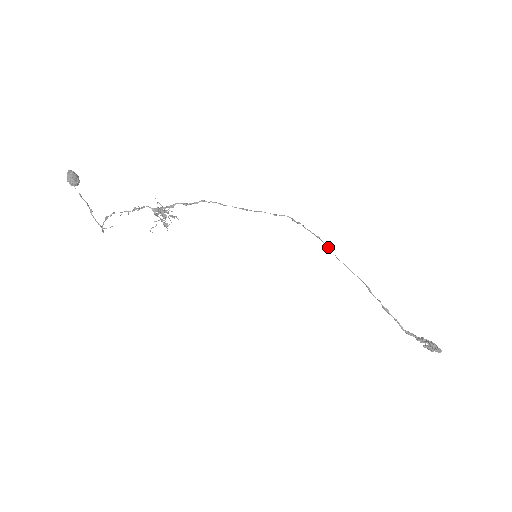
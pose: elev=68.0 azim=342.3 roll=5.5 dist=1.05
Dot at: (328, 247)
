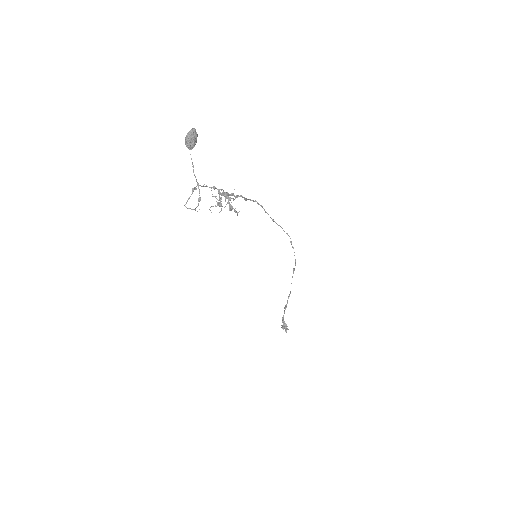
Dot at: occluded
